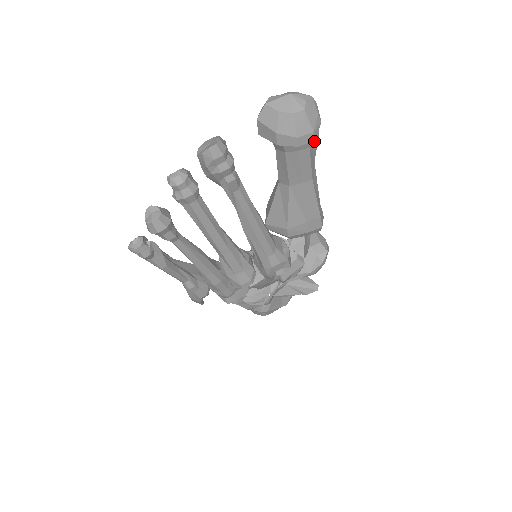
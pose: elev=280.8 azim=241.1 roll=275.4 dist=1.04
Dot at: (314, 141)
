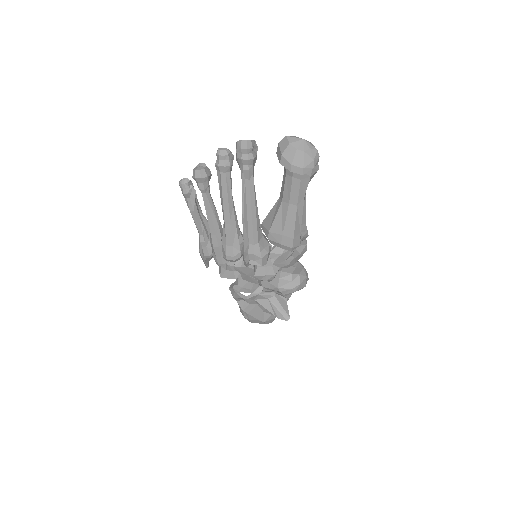
Dot at: (302, 175)
